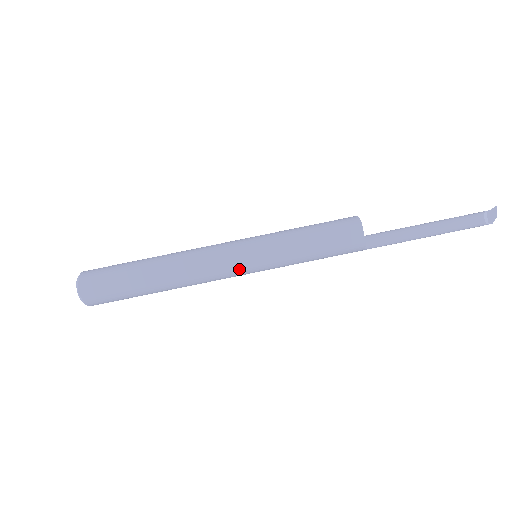
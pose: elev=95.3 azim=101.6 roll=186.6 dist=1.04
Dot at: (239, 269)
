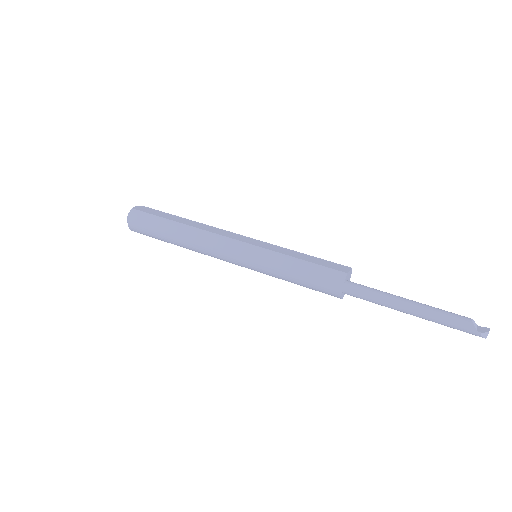
Dot at: (240, 242)
